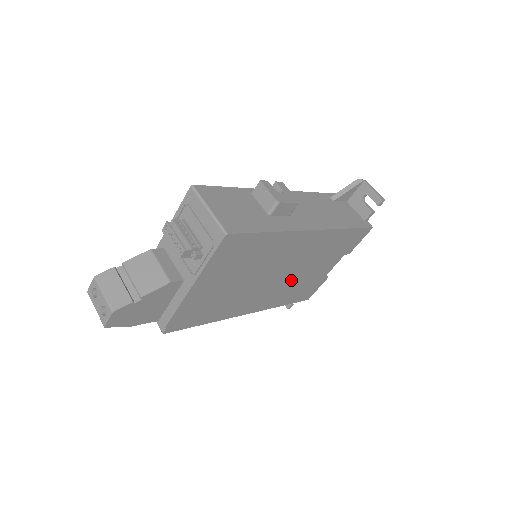
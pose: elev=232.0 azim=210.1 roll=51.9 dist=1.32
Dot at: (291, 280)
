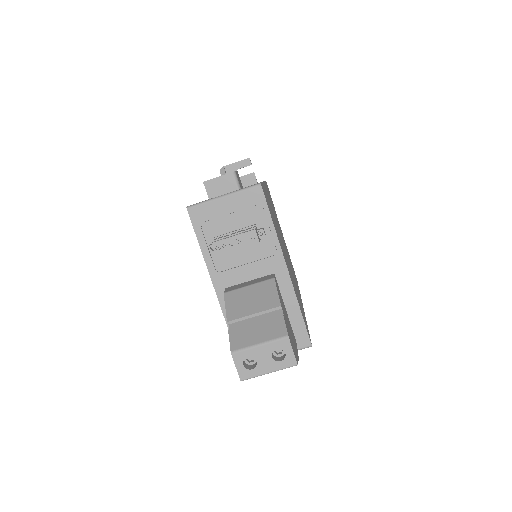
Dot at: occluded
